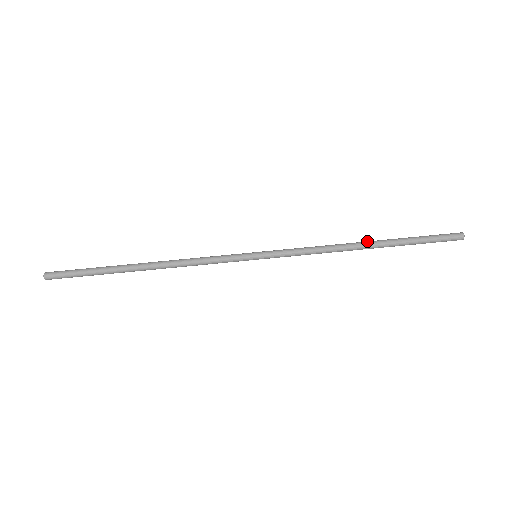
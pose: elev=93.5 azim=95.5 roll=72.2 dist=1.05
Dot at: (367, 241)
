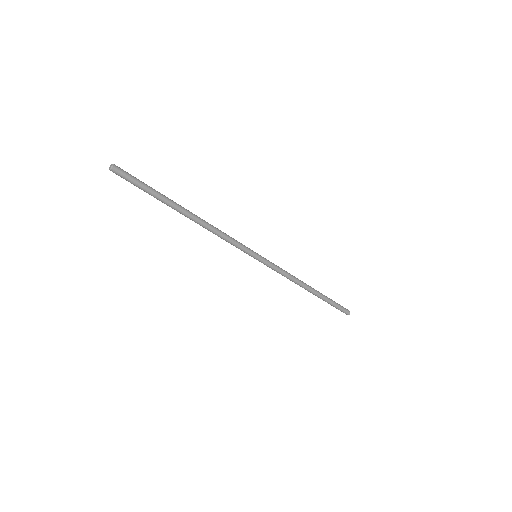
Dot at: occluded
